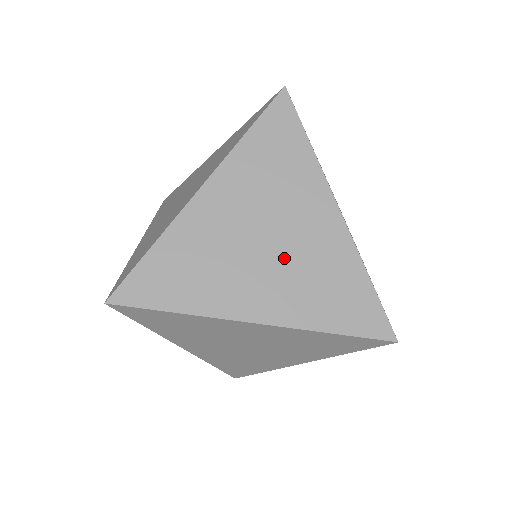
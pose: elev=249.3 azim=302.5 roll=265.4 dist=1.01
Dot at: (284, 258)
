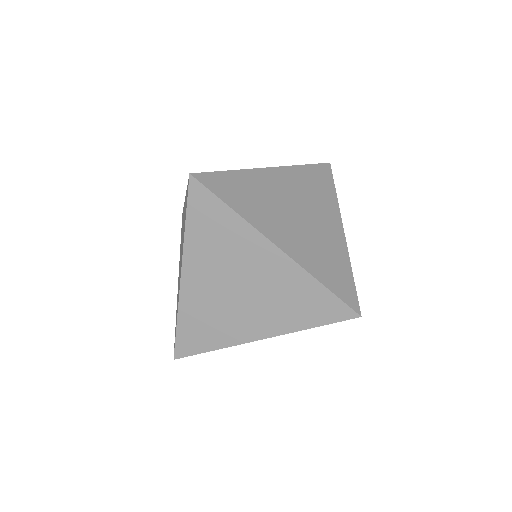
Dot at: (257, 295)
